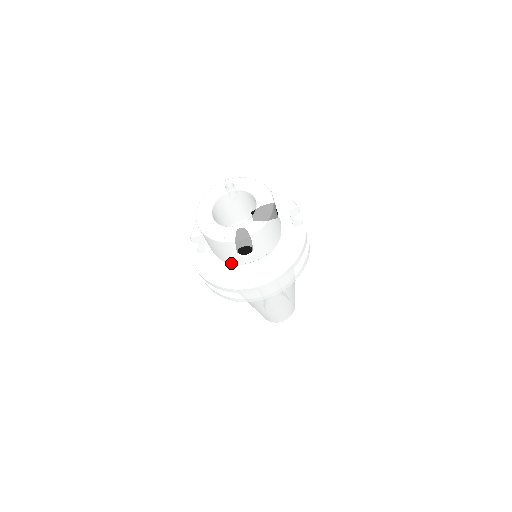
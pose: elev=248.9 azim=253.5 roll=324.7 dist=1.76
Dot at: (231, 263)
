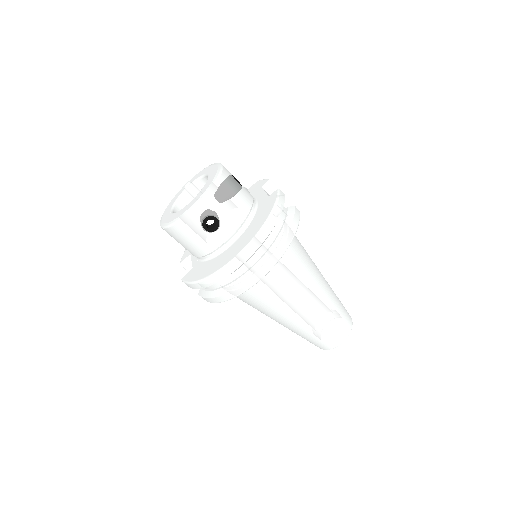
Dot at: (211, 254)
